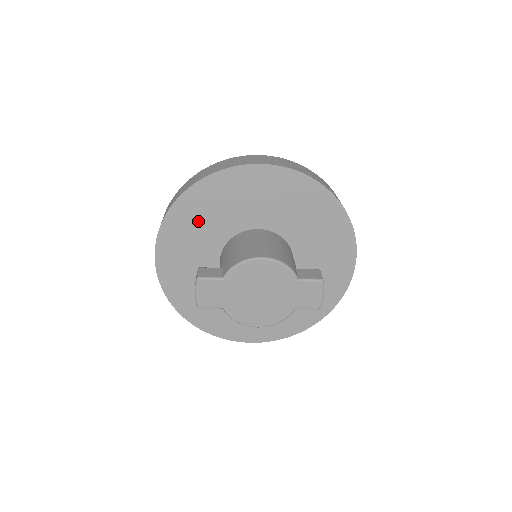
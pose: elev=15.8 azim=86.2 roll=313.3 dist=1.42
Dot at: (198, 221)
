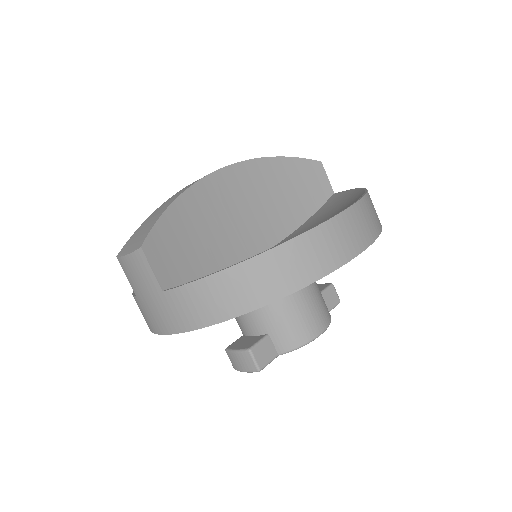
Dot at: occluded
